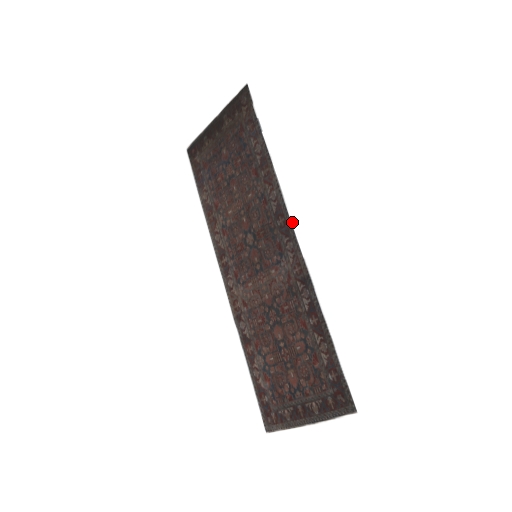
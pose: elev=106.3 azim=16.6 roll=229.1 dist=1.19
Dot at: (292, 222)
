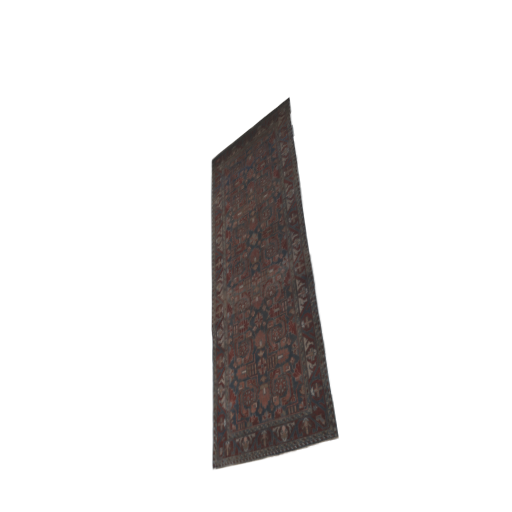
Dot at: (305, 218)
